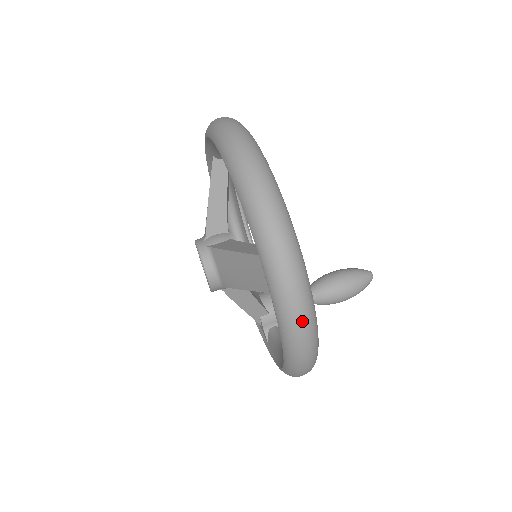
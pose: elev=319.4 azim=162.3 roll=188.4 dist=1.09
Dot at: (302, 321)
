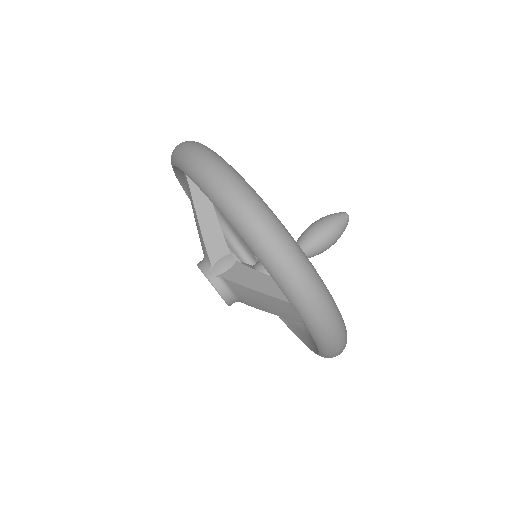
Dot at: (340, 344)
